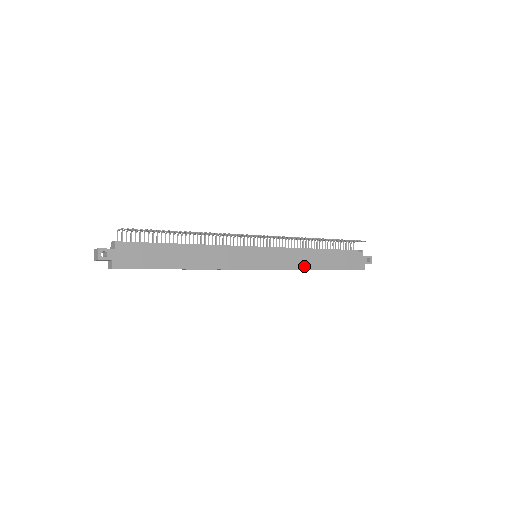
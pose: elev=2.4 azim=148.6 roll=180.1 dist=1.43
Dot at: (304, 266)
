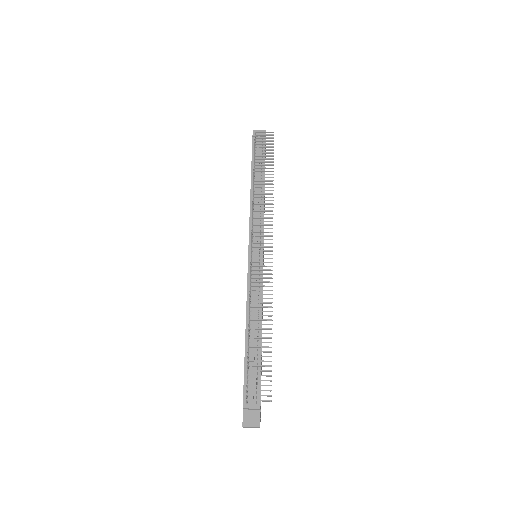
Dot at: (264, 212)
